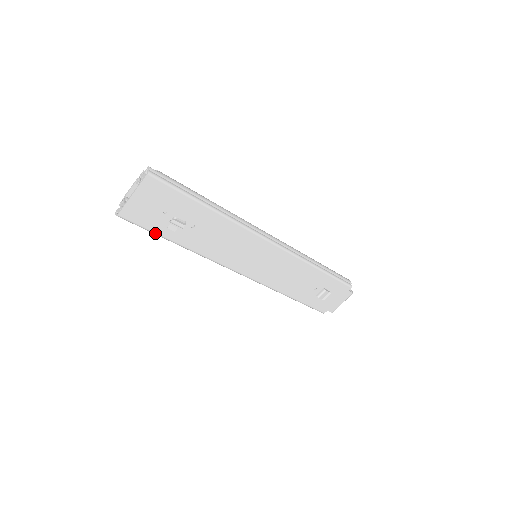
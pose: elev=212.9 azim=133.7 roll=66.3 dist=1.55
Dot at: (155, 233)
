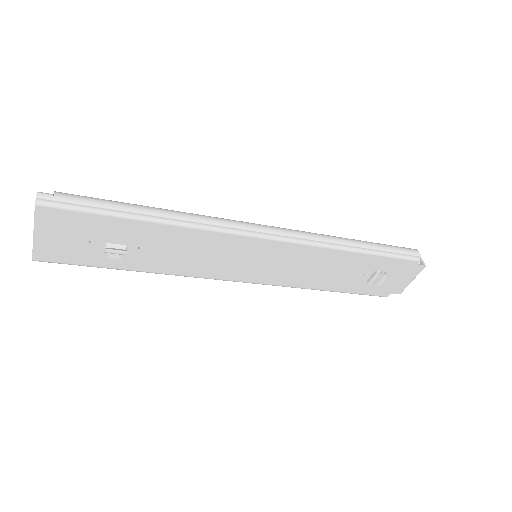
Dot at: occluded
